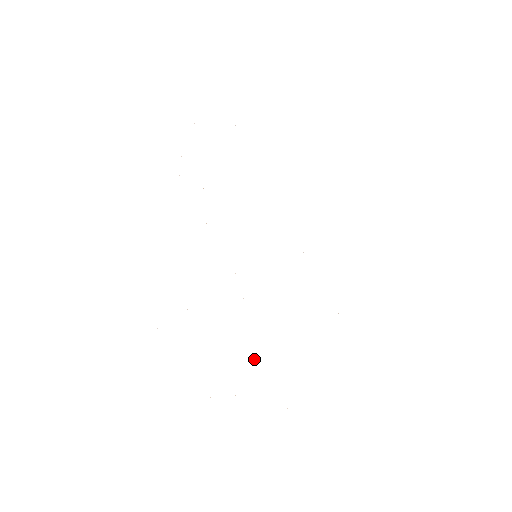
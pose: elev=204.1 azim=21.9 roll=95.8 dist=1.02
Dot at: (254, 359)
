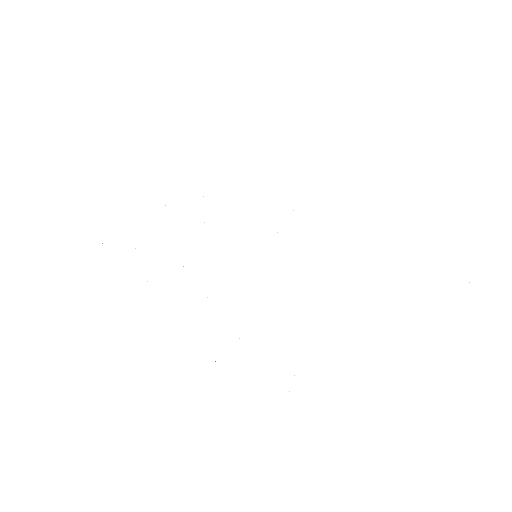
Dot at: occluded
